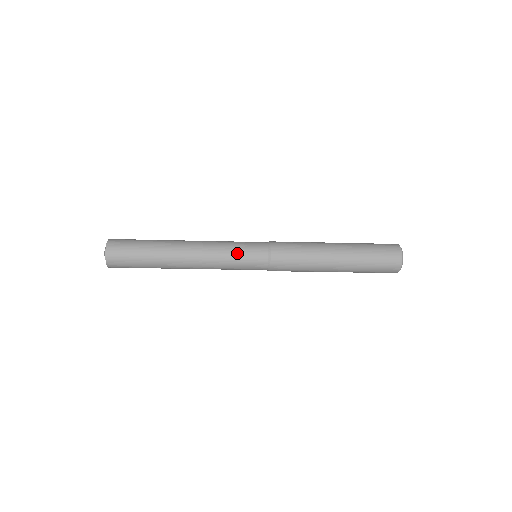
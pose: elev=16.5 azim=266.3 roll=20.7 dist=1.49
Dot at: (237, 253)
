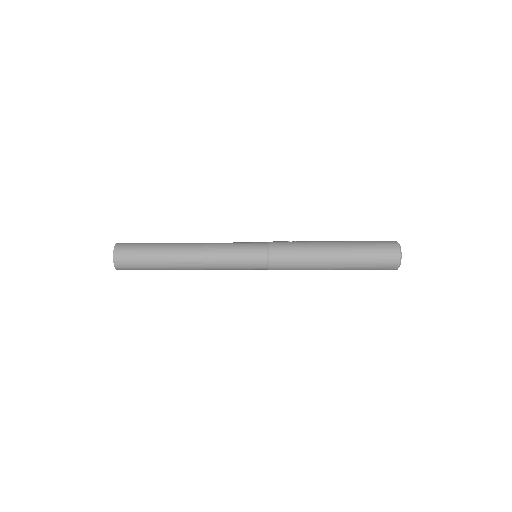
Dot at: (237, 263)
